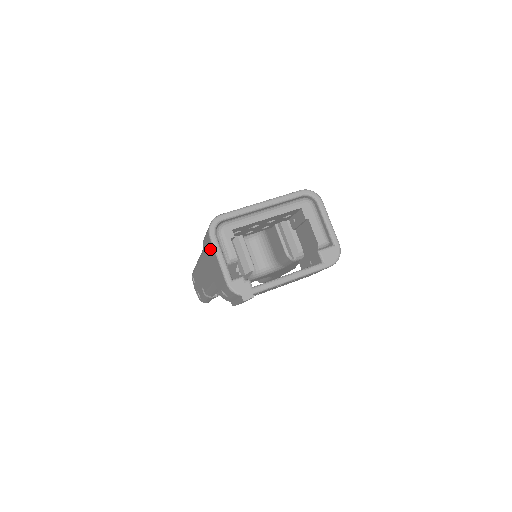
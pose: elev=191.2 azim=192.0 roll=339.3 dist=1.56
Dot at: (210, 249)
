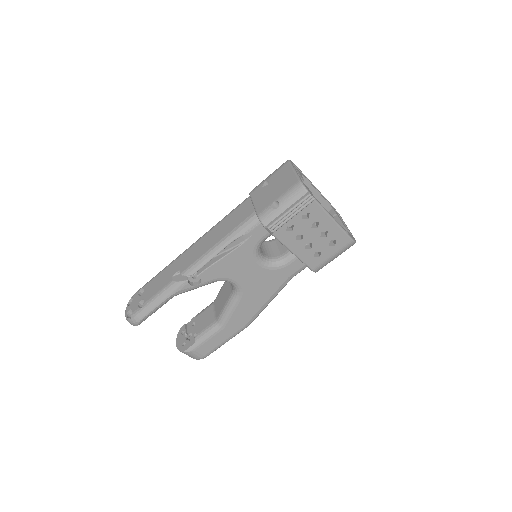
Dot at: (279, 174)
